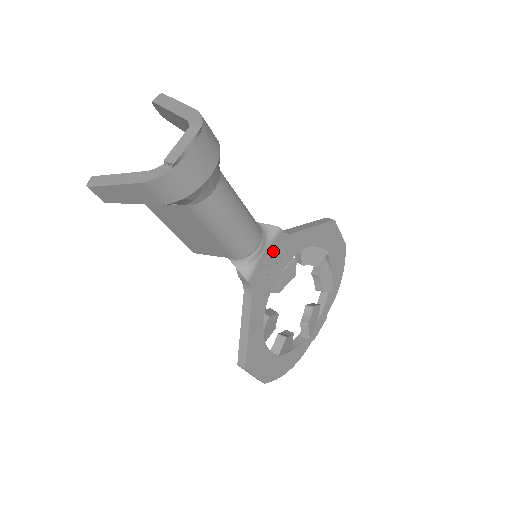
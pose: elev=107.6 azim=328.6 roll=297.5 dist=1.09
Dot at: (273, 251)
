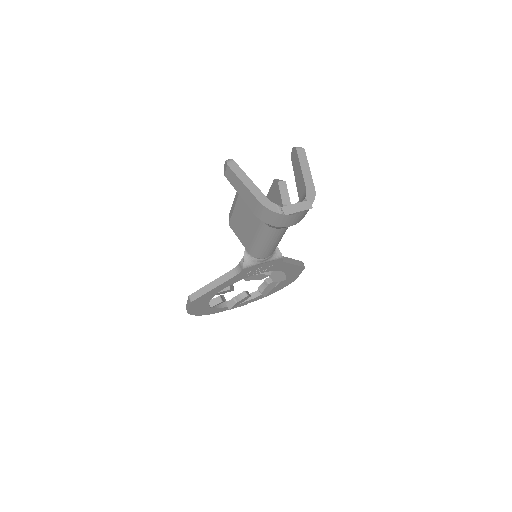
Dot at: (267, 264)
